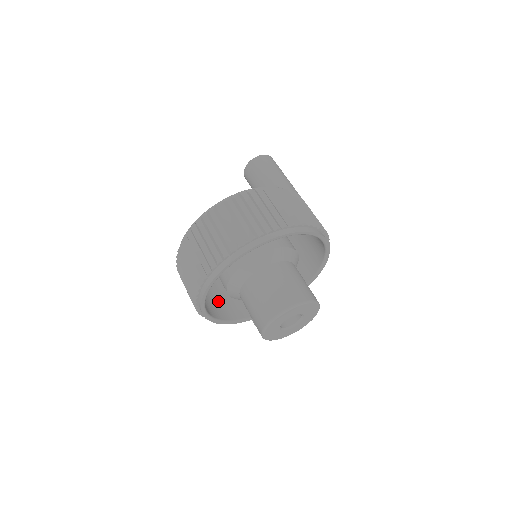
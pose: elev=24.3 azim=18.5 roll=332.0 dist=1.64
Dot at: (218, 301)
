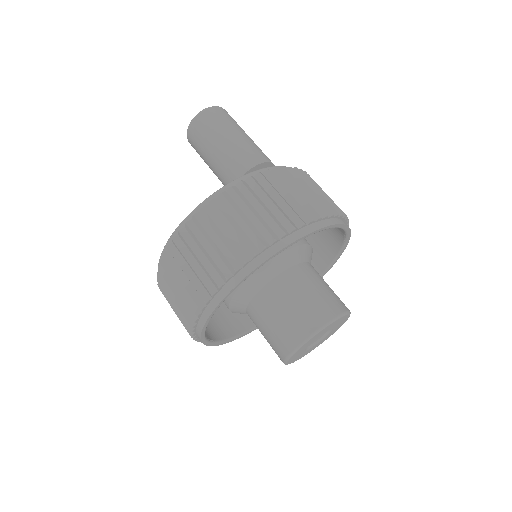
Dot at: occluded
